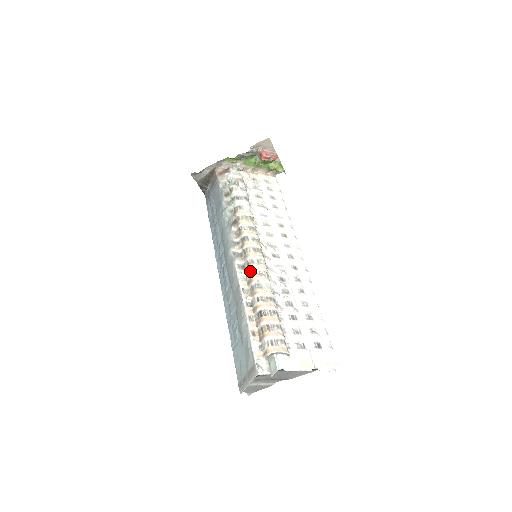
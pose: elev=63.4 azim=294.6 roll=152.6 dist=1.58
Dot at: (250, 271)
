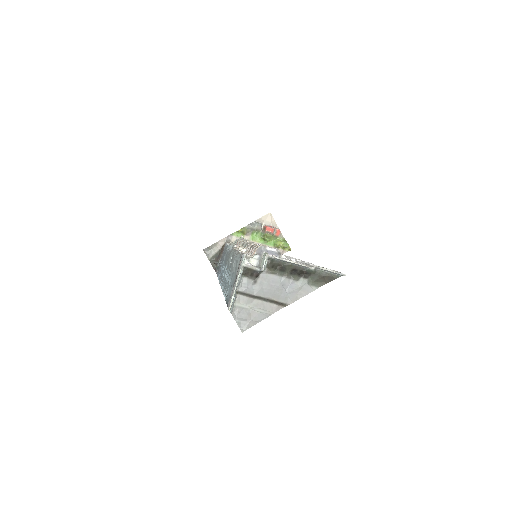
Dot at: (246, 244)
